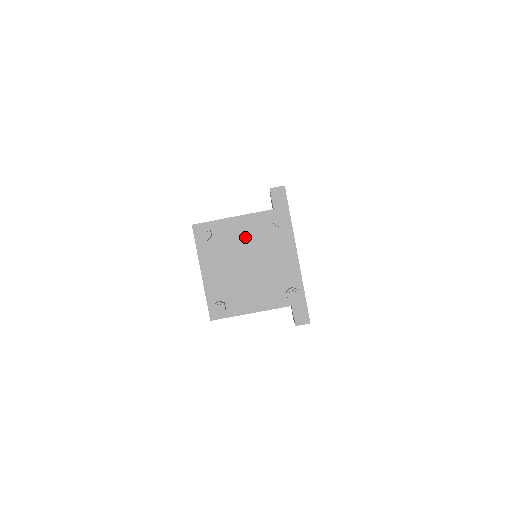
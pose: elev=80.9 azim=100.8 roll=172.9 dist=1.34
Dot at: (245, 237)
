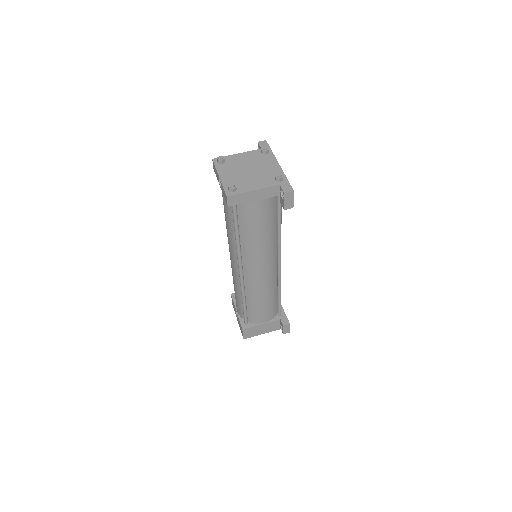
Dot at: (245, 160)
